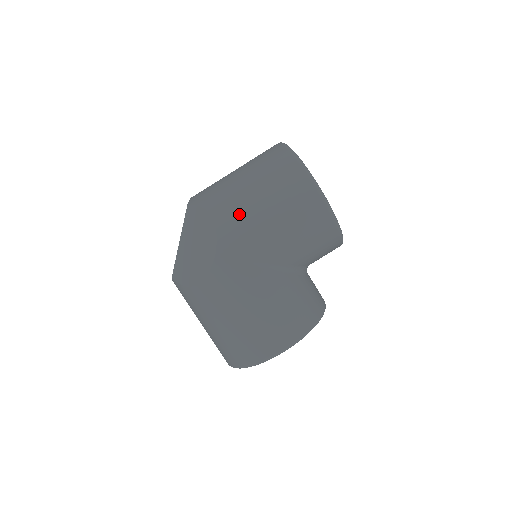
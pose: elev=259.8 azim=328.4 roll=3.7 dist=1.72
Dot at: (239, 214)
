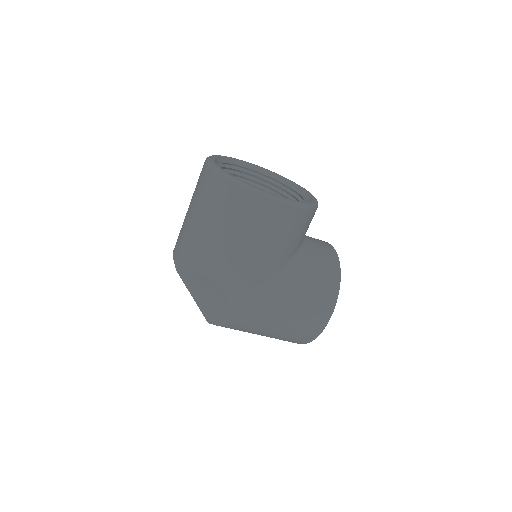
Dot at: (223, 260)
